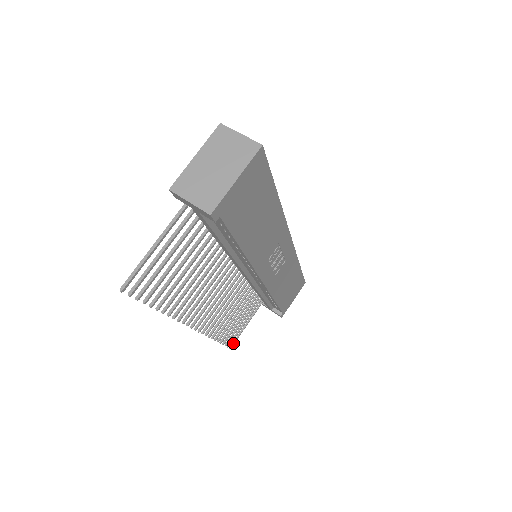
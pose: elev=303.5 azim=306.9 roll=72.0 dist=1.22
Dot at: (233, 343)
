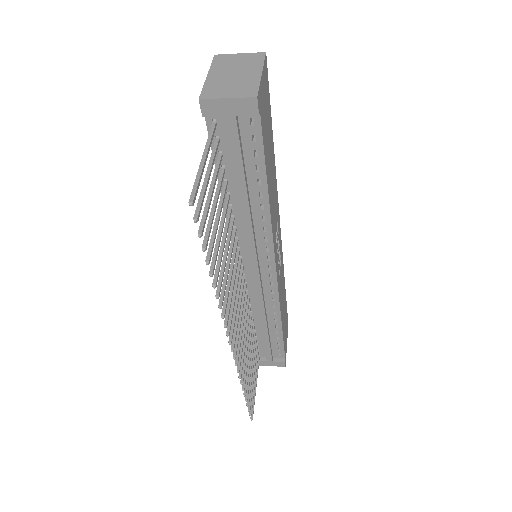
Dot at: (252, 412)
